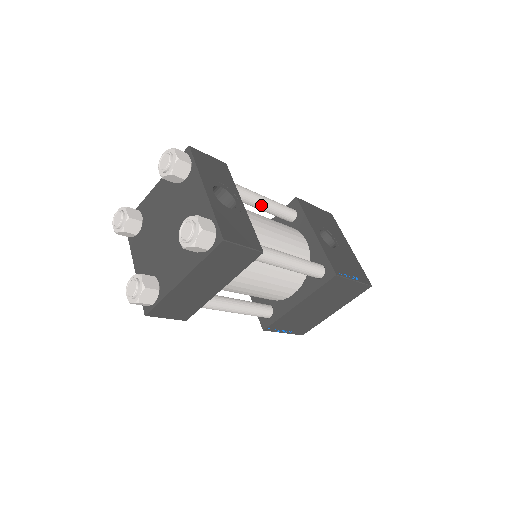
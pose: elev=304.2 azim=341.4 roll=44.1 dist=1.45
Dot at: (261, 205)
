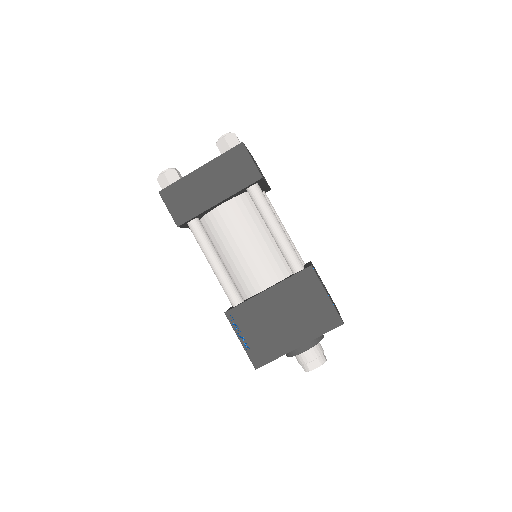
Dot at: occluded
